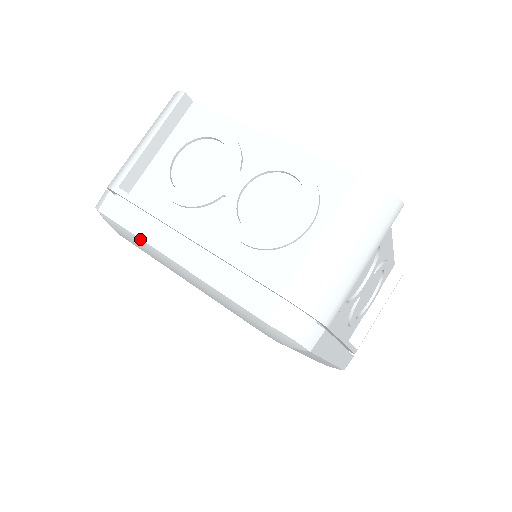
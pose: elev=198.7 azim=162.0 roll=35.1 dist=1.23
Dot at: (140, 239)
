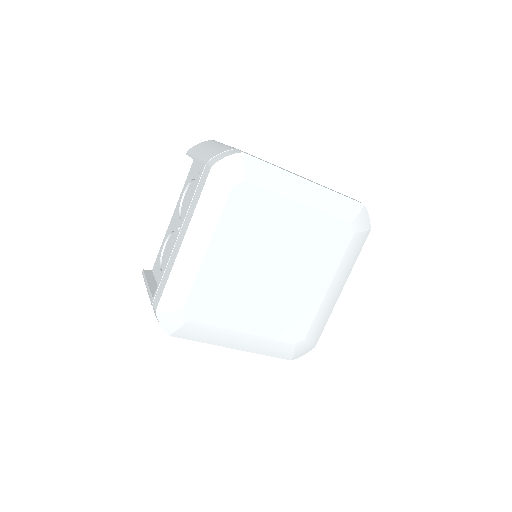
Dot at: (282, 169)
